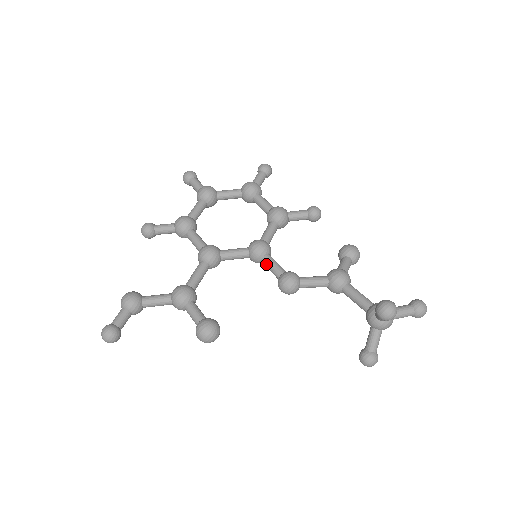
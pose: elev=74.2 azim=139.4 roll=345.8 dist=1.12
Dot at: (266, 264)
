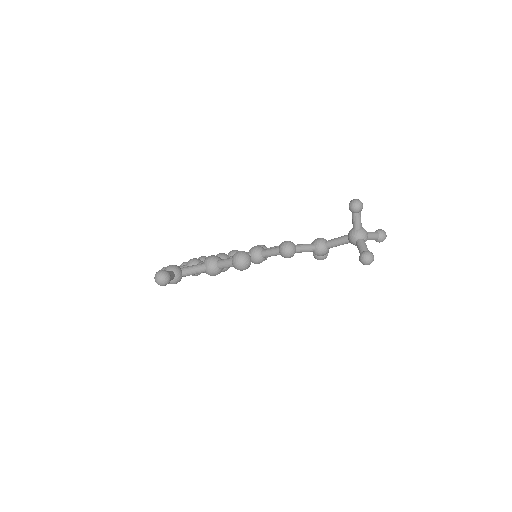
Dot at: (266, 252)
